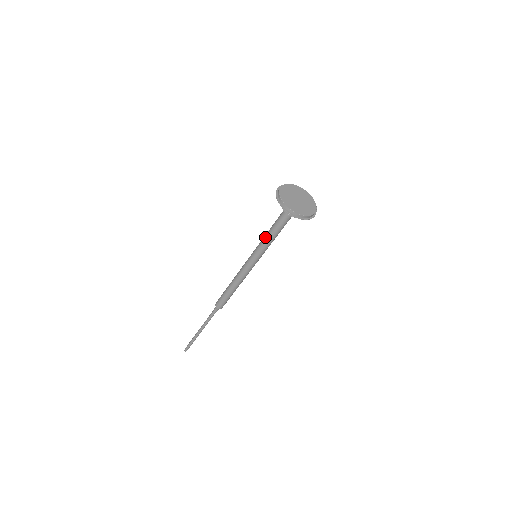
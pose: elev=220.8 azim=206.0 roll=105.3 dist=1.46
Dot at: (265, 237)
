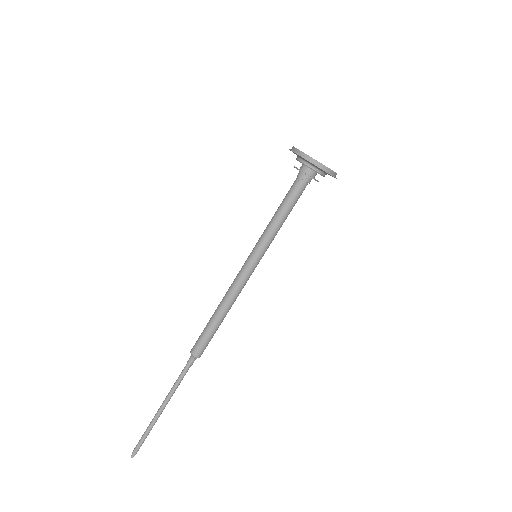
Dot at: (271, 221)
